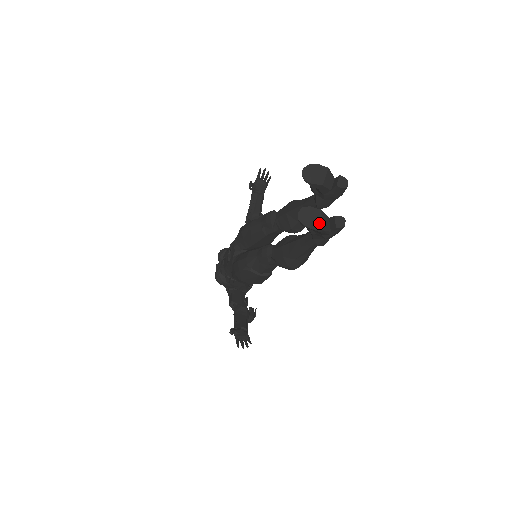
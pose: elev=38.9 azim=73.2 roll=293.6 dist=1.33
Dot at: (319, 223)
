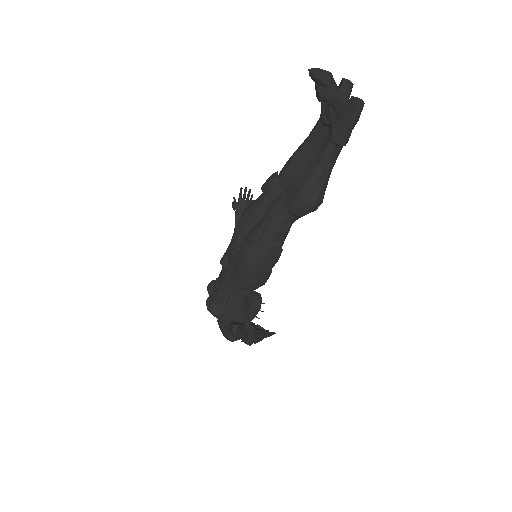
Dot at: (340, 97)
